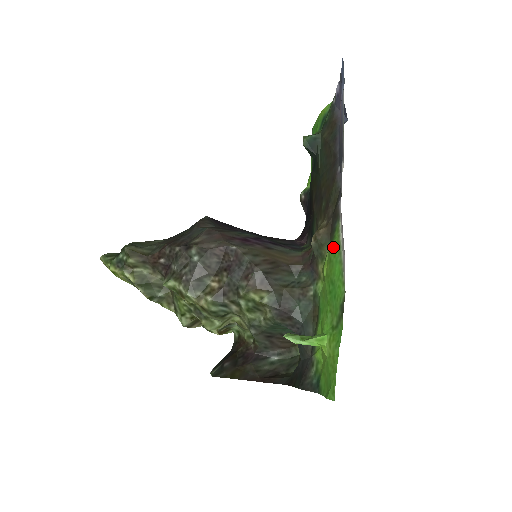
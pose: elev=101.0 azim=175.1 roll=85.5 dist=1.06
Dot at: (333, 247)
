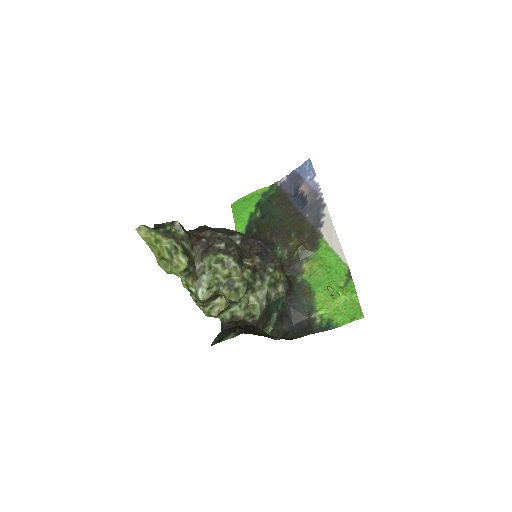
Dot at: (321, 251)
